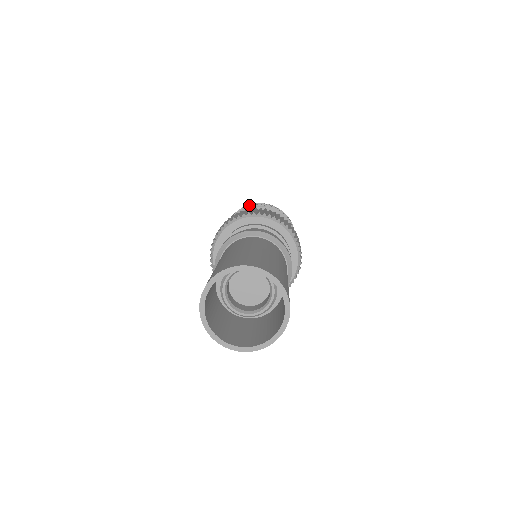
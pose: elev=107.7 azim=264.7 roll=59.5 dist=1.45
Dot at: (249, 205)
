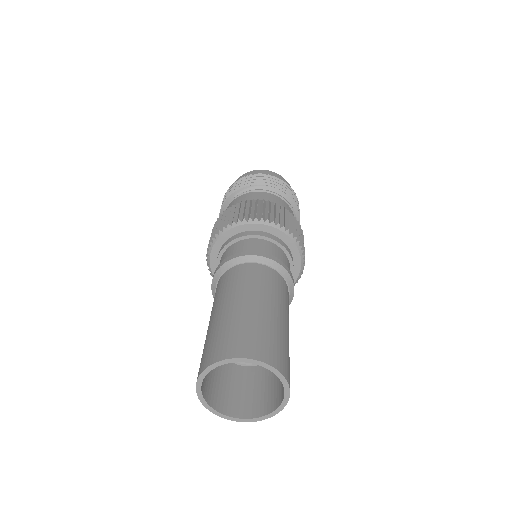
Dot at: (246, 179)
